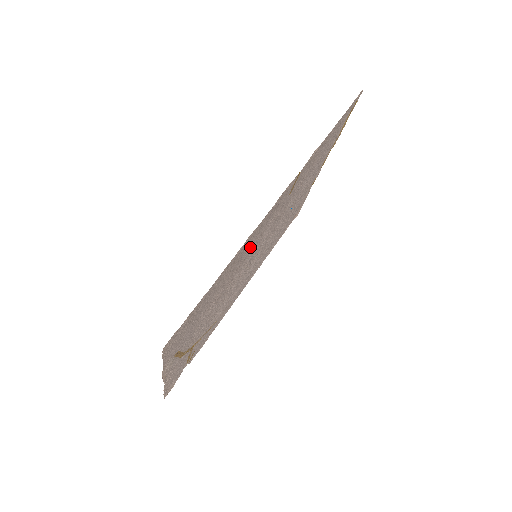
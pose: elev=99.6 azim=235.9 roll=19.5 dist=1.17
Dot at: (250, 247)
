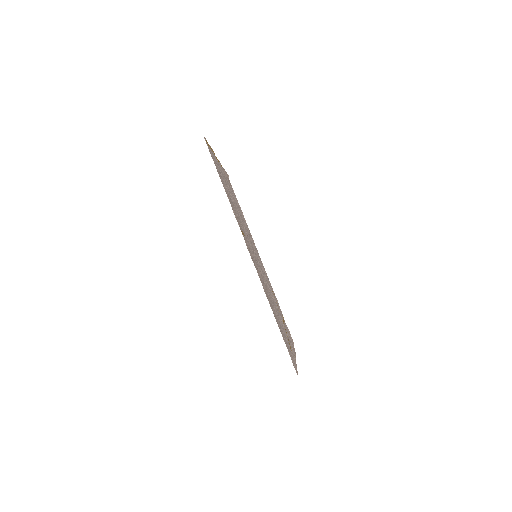
Dot at: (262, 281)
